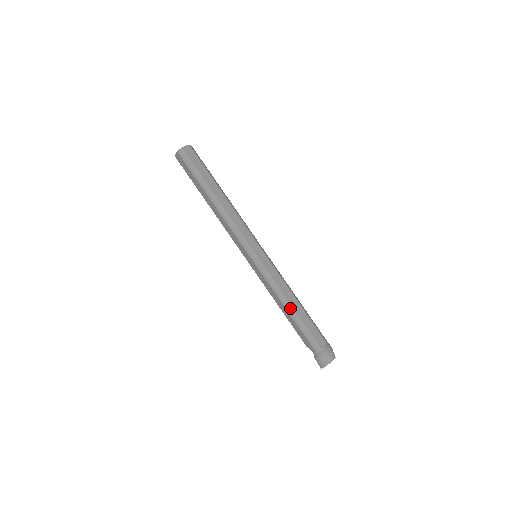
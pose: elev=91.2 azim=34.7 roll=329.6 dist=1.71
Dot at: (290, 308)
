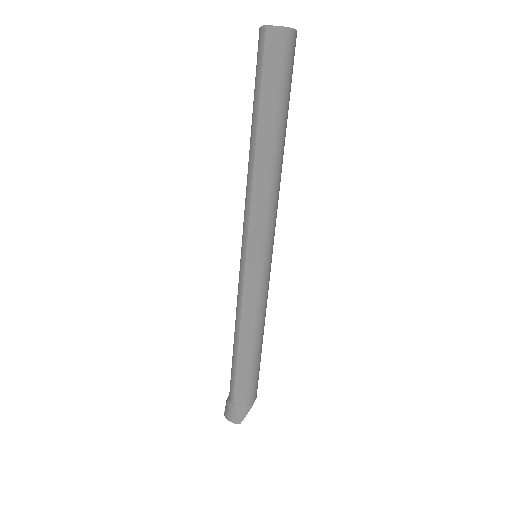
Dot at: (236, 342)
